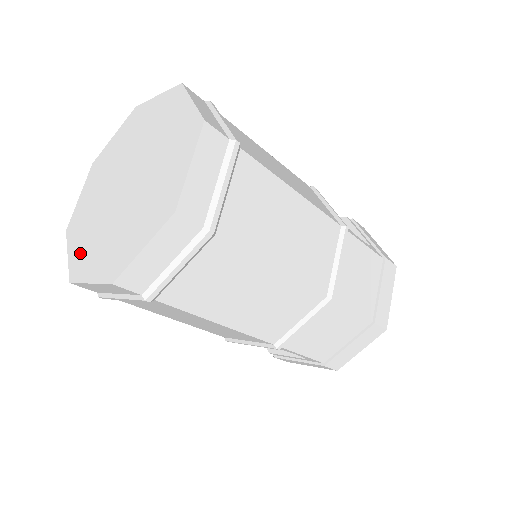
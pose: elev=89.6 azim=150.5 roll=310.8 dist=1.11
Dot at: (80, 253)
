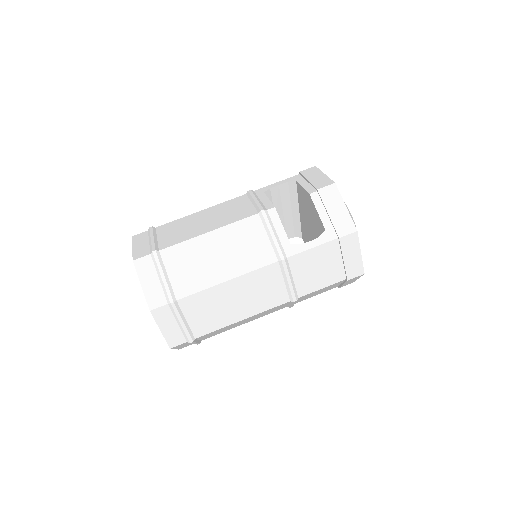
Dot at: occluded
